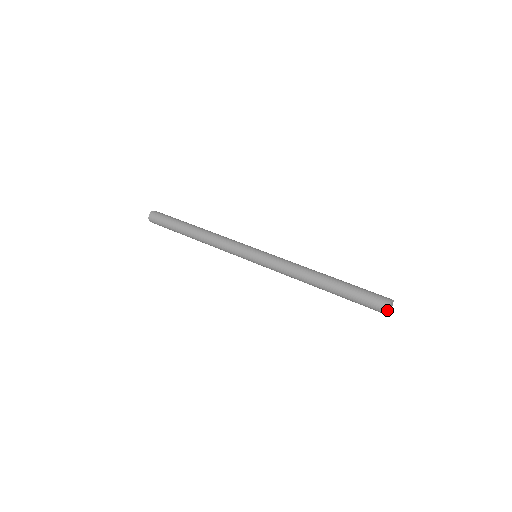
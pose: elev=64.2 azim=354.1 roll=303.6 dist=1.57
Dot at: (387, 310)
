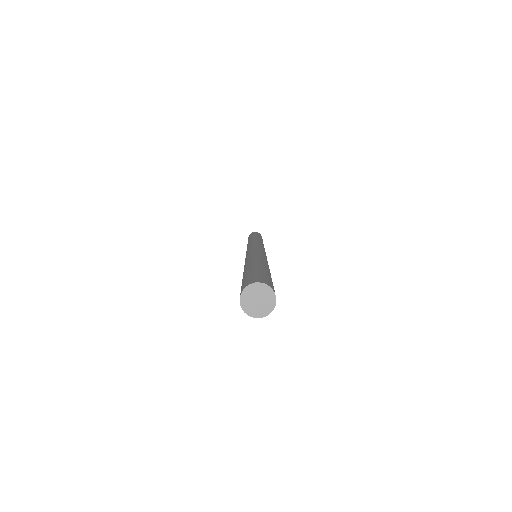
Dot at: (244, 288)
